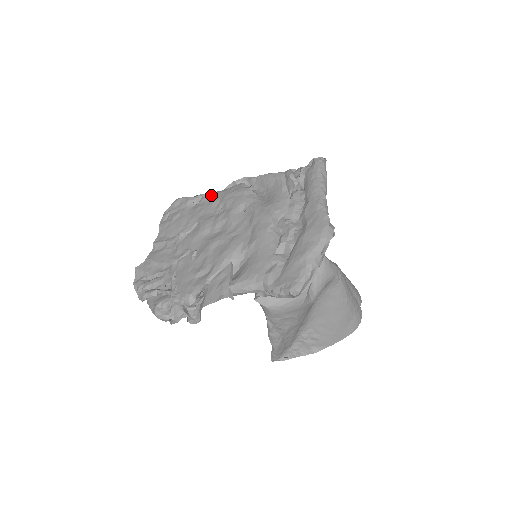
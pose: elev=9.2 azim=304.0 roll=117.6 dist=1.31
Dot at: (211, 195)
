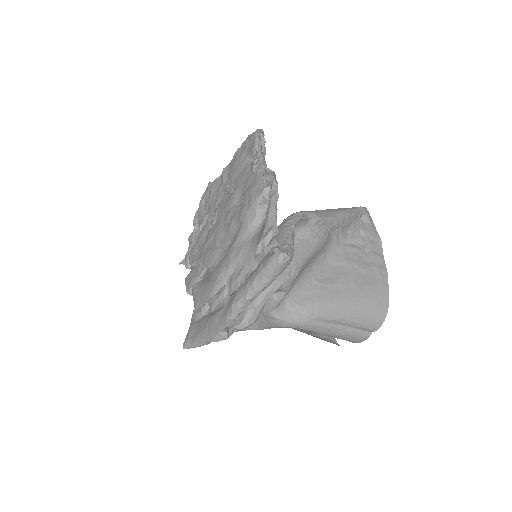
Dot at: (254, 169)
